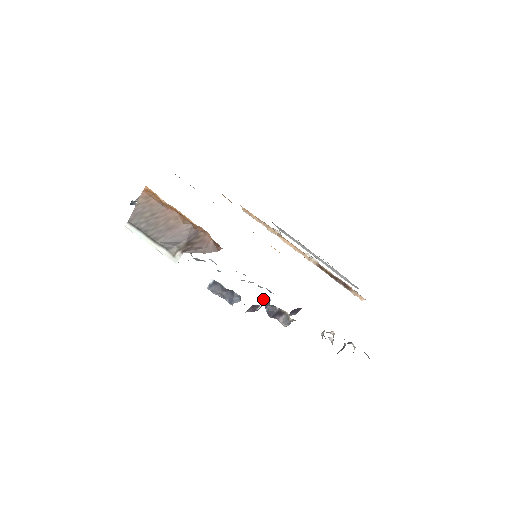
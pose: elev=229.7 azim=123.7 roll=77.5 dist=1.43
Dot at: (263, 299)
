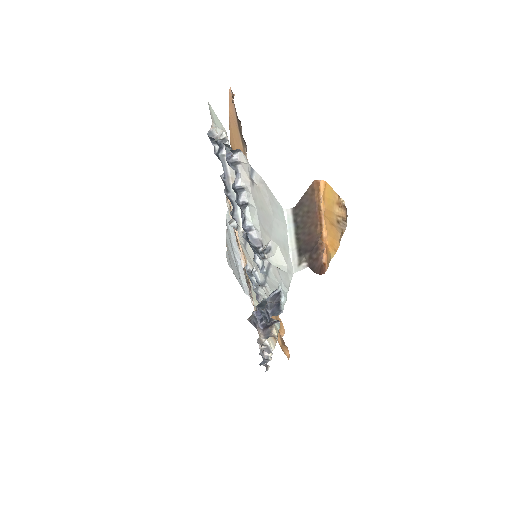
Dot at: occluded
